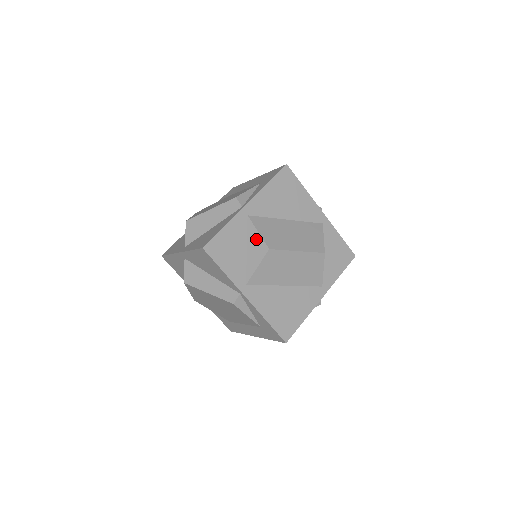
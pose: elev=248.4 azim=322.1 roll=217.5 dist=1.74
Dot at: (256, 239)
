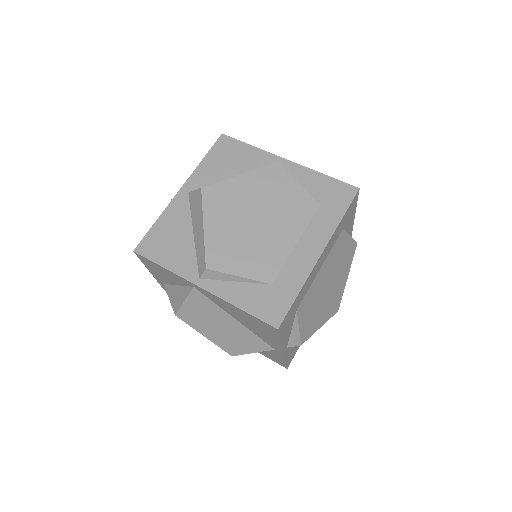
Dot at: occluded
